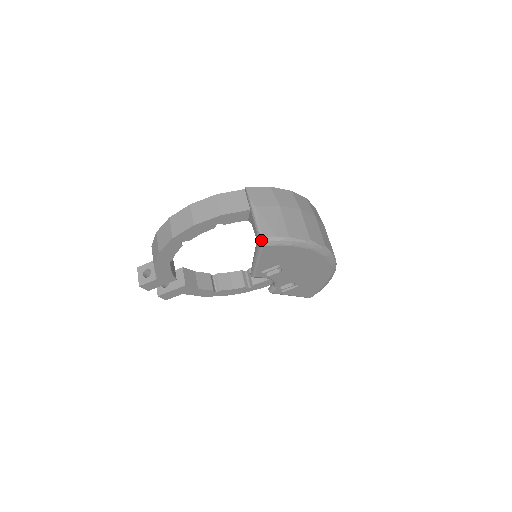
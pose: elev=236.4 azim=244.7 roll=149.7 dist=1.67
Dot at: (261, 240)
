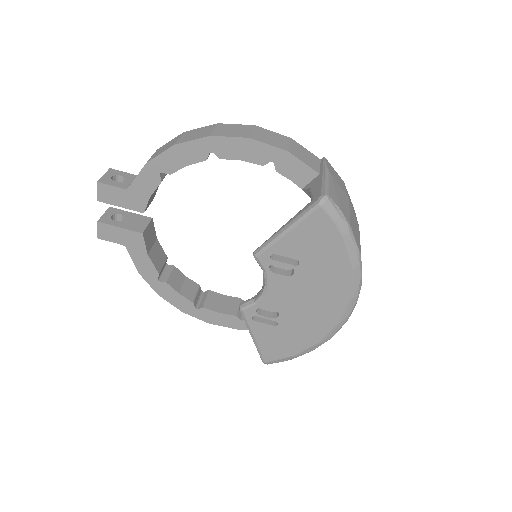
Dot at: (325, 196)
